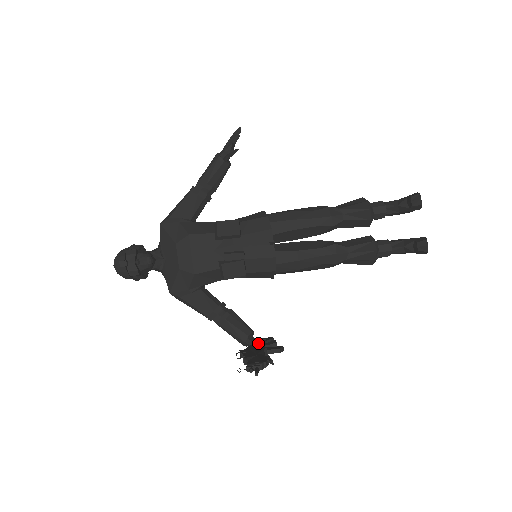
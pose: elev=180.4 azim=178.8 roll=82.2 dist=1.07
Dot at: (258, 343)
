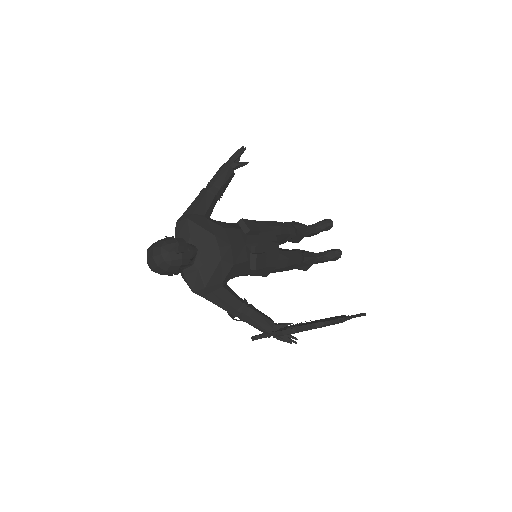
Dot at: (285, 325)
